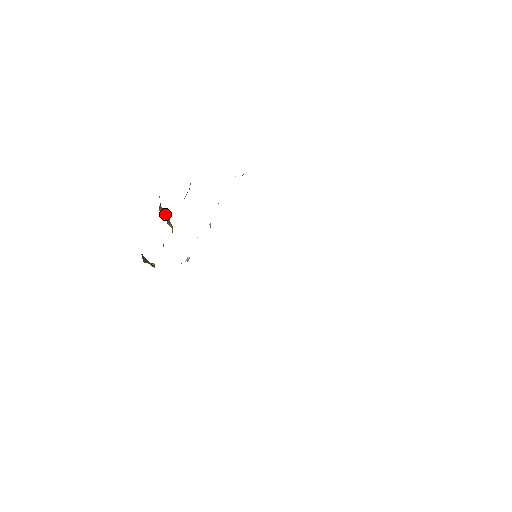
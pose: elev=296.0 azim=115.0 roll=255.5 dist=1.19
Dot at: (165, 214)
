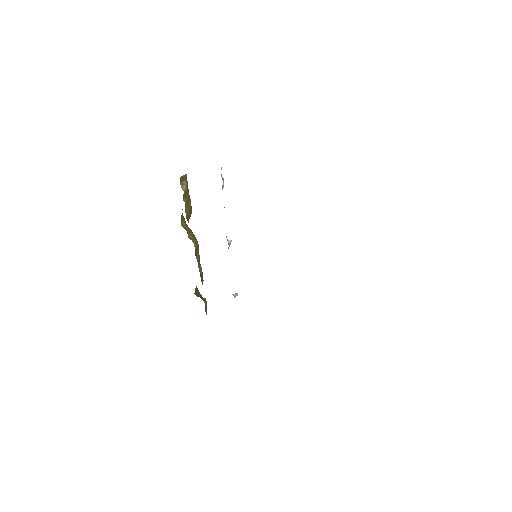
Dot at: (188, 230)
